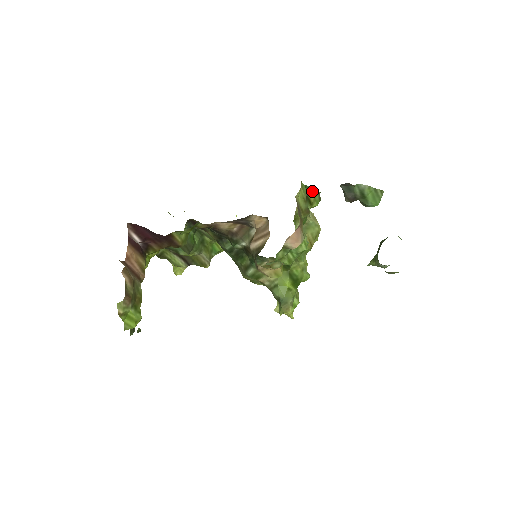
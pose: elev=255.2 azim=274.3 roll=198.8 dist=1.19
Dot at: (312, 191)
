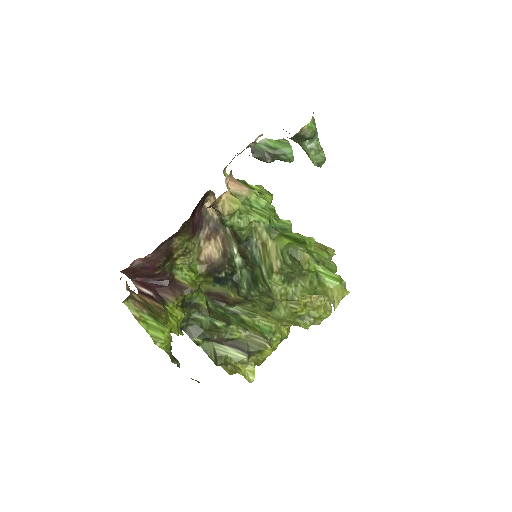
Dot at: (253, 187)
